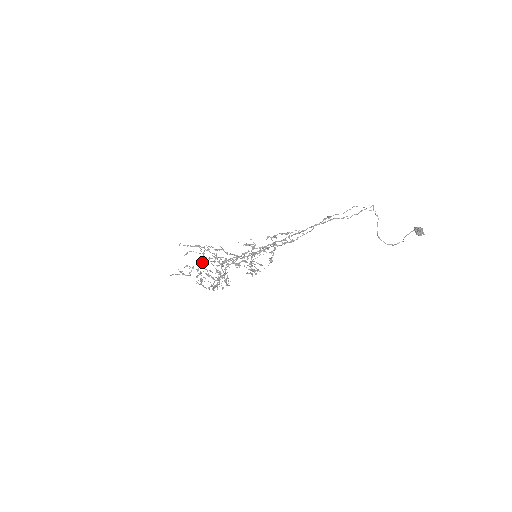
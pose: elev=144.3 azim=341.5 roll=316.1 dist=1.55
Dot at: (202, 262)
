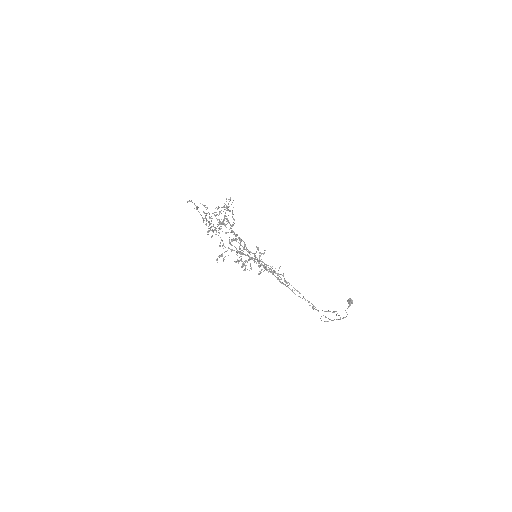
Dot at: occluded
